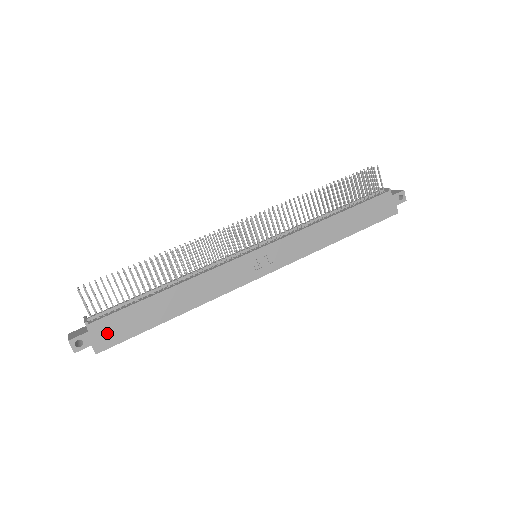
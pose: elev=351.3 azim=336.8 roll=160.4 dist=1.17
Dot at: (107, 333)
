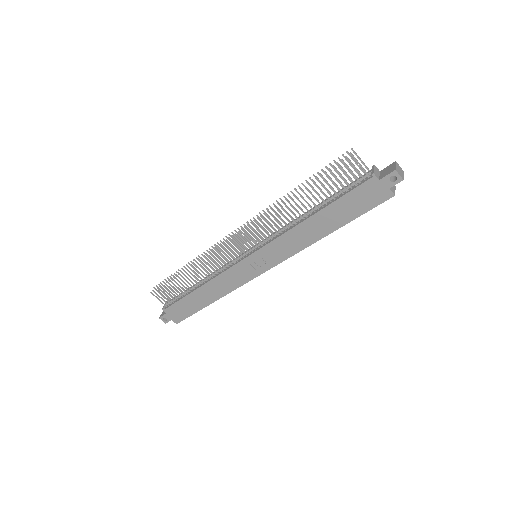
Dot at: (176, 314)
